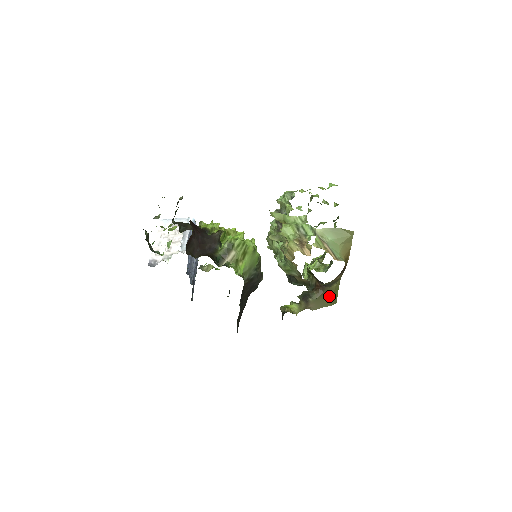
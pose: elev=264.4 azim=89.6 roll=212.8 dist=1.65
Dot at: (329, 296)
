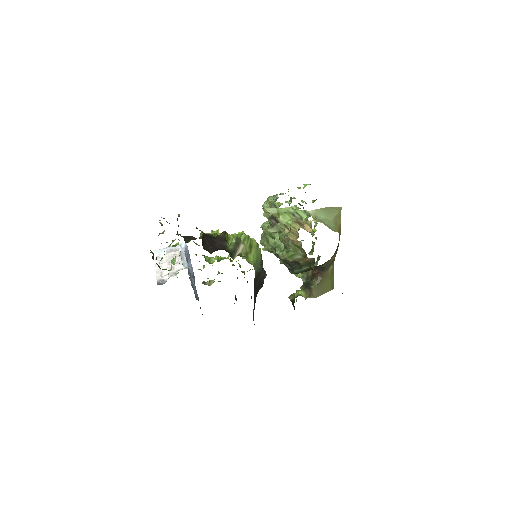
Dot at: (327, 281)
